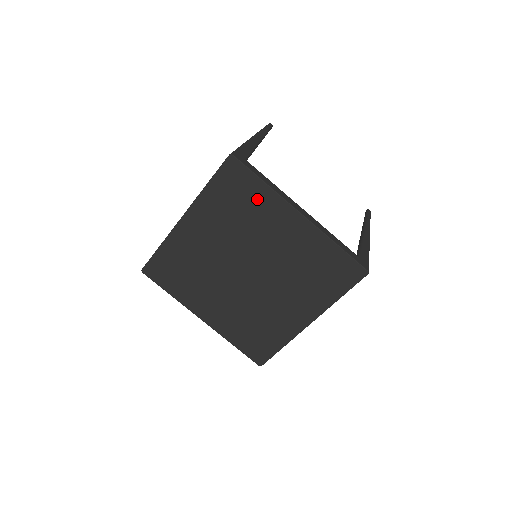
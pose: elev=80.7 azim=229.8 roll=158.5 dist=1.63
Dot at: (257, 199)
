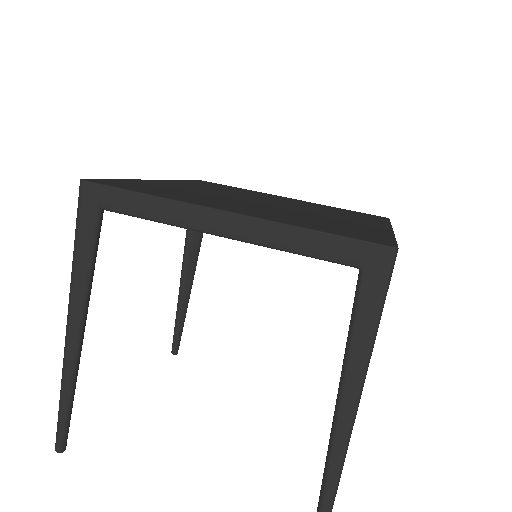
Dot at: occluded
